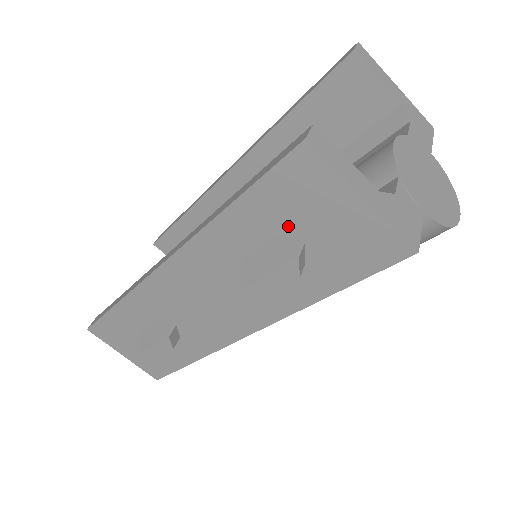
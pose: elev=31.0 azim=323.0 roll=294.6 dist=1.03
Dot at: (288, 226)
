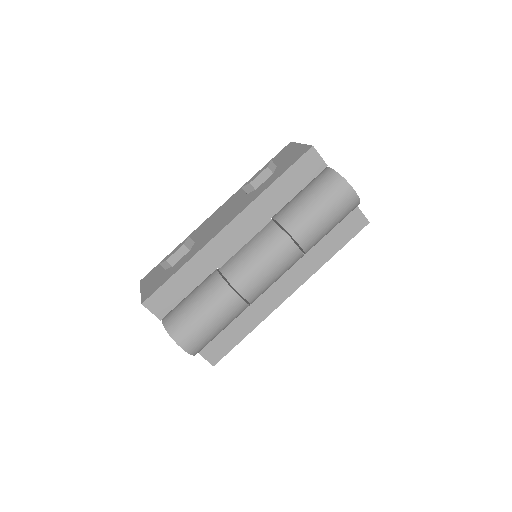
Dot at: occluded
